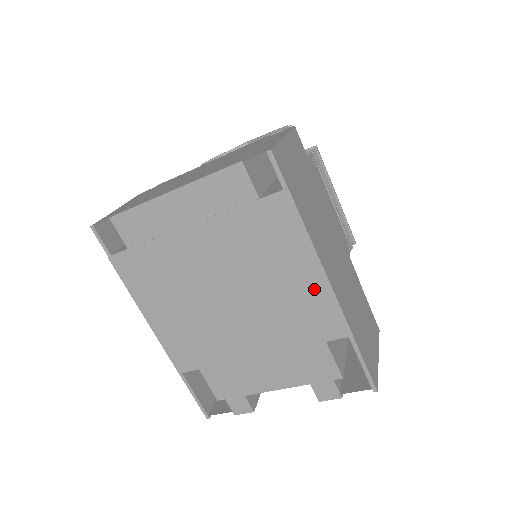
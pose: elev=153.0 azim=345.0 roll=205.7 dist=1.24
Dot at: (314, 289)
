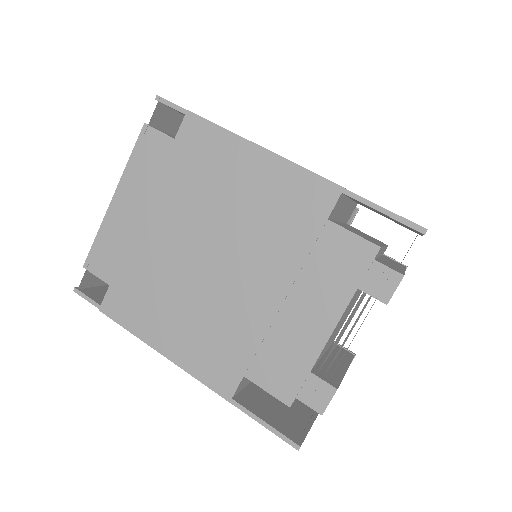
Dot at: (272, 174)
